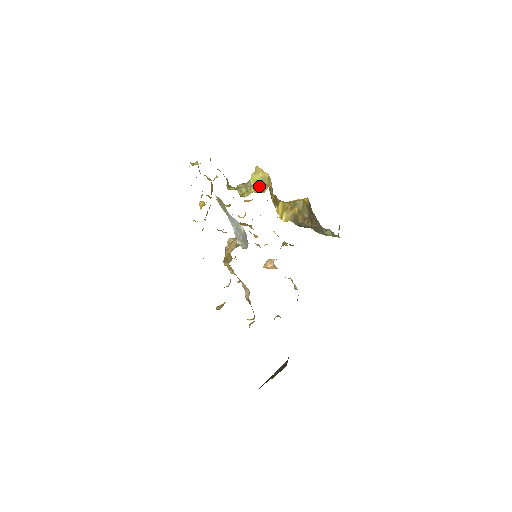
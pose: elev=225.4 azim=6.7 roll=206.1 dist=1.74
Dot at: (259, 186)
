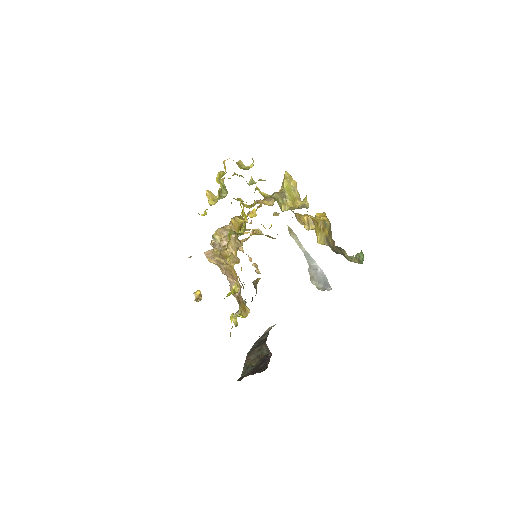
Dot at: (293, 198)
